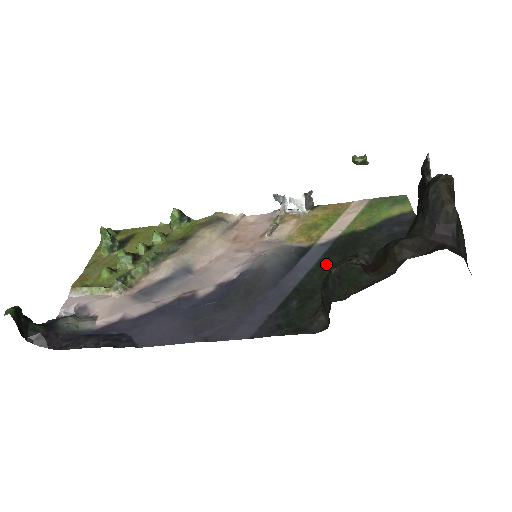
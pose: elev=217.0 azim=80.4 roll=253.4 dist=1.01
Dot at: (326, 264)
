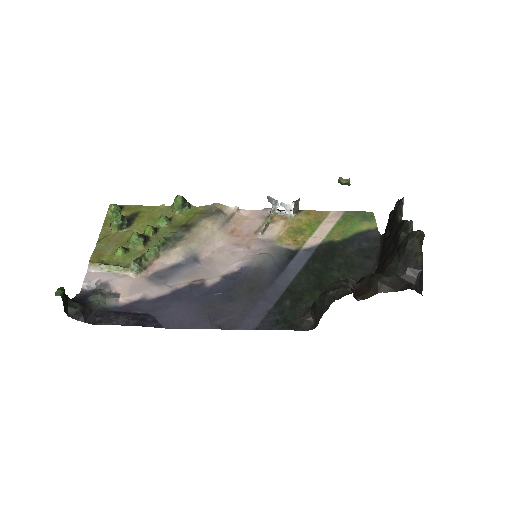
Dot at: (311, 269)
